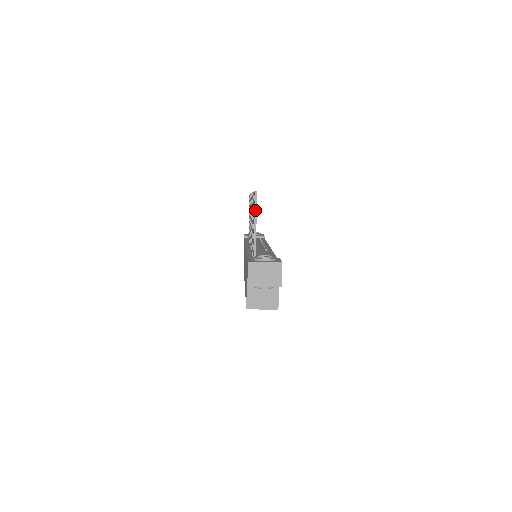
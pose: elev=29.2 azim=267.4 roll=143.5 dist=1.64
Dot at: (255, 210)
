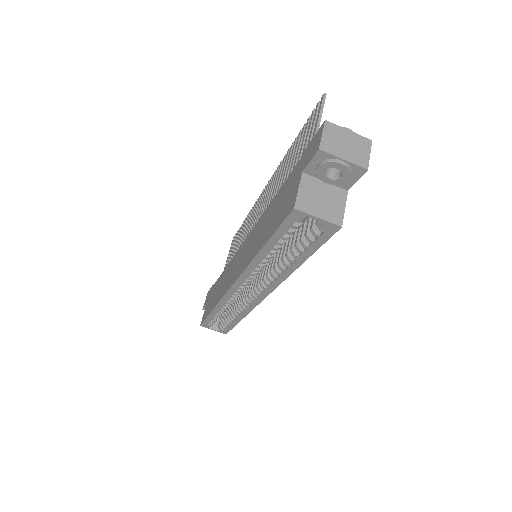
Dot at: (321, 110)
